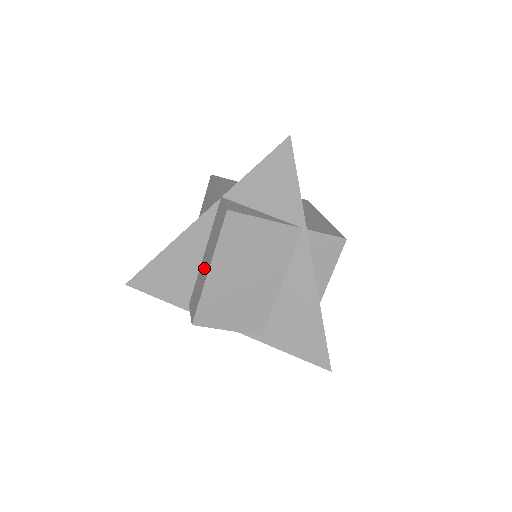
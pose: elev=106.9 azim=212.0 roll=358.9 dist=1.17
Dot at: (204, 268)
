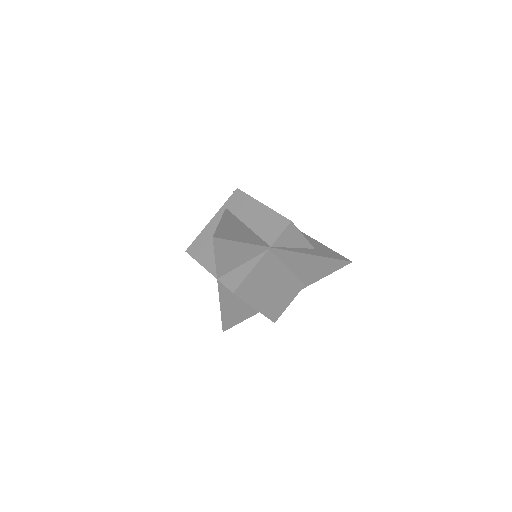
Dot at: occluded
